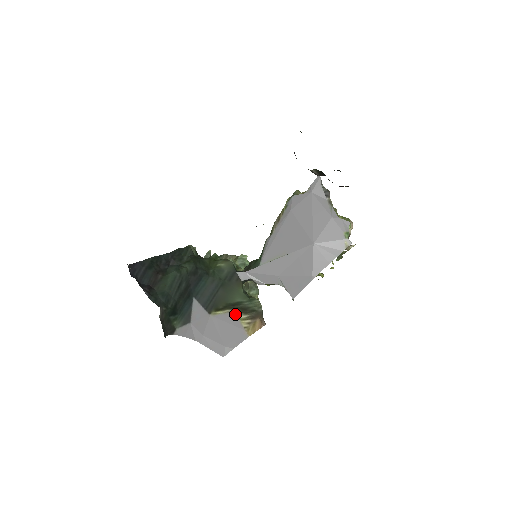
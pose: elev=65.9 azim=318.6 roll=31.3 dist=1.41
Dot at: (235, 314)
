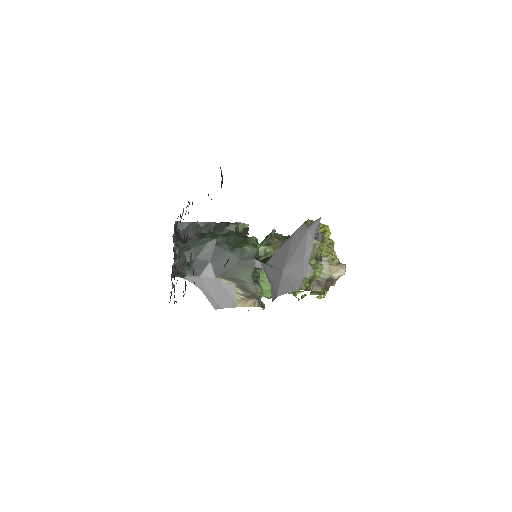
Dot at: (235, 287)
